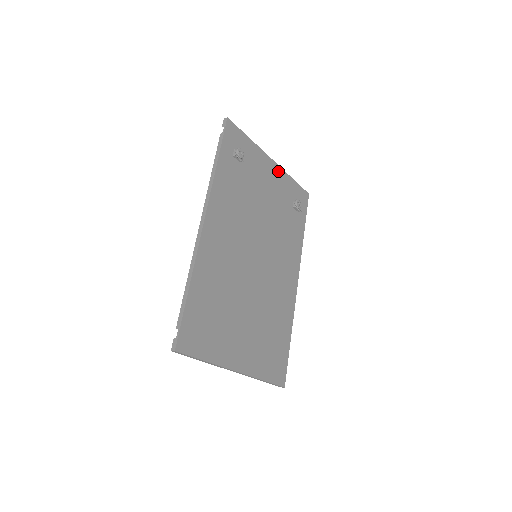
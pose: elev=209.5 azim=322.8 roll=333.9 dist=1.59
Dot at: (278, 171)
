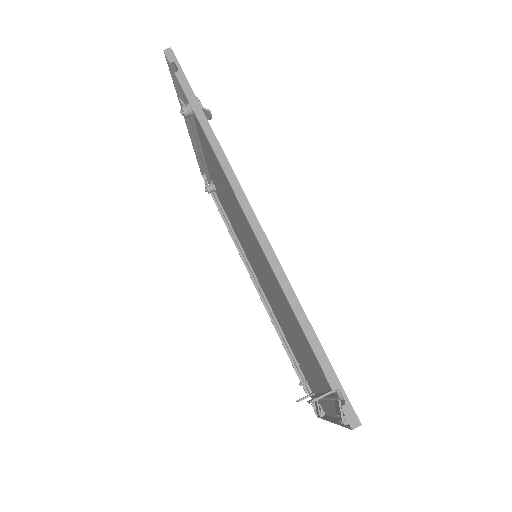
Dot at: occluded
